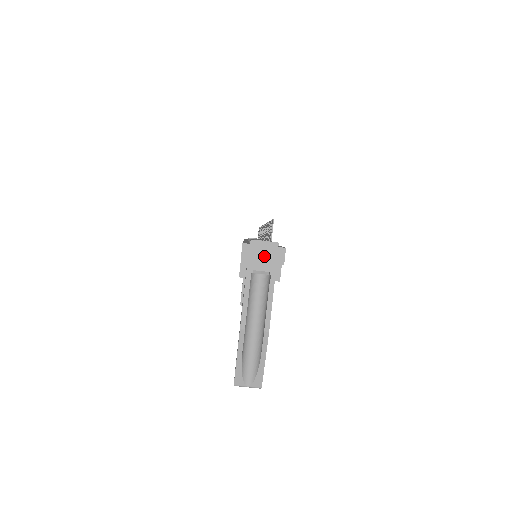
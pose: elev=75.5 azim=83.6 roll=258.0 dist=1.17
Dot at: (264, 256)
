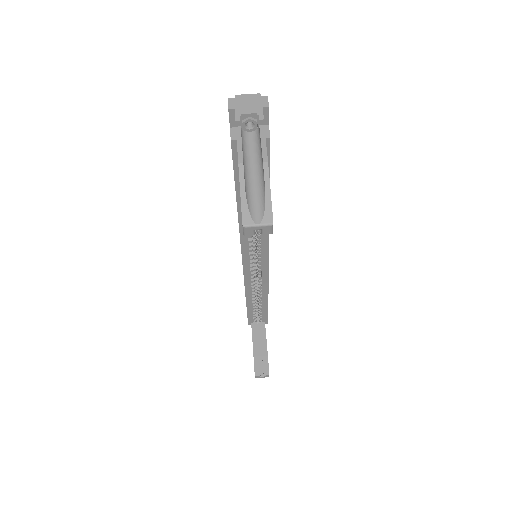
Dot at: (249, 104)
